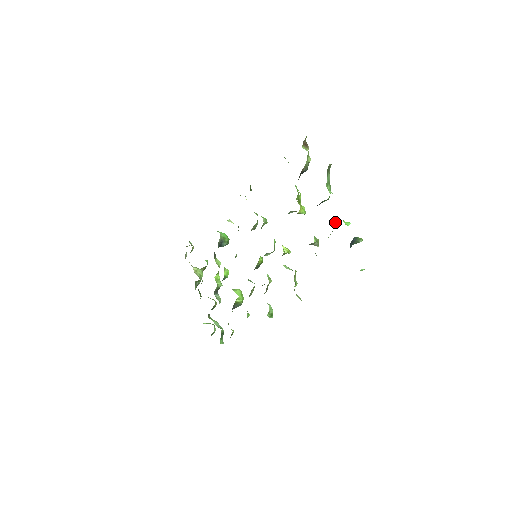
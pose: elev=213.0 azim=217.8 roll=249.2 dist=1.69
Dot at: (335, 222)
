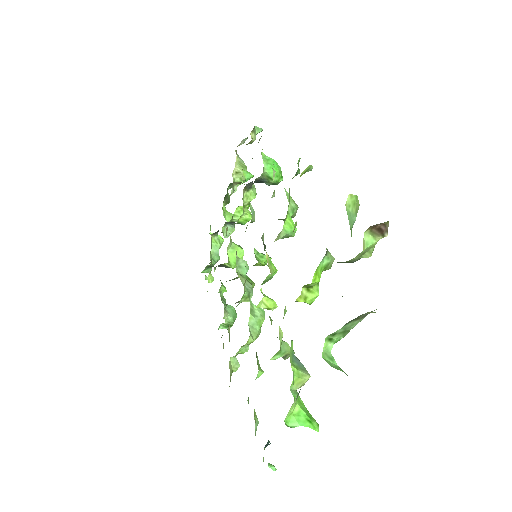
Dot at: (300, 384)
